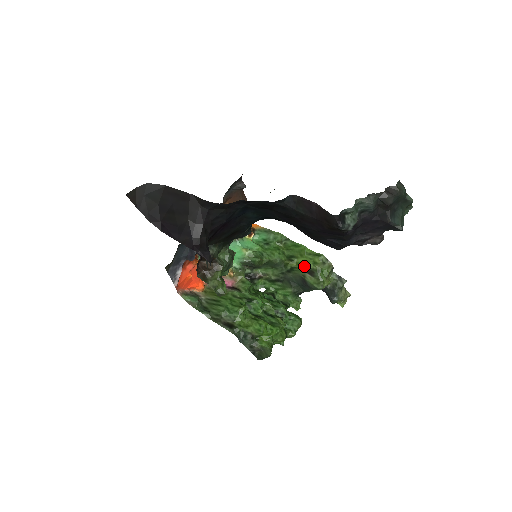
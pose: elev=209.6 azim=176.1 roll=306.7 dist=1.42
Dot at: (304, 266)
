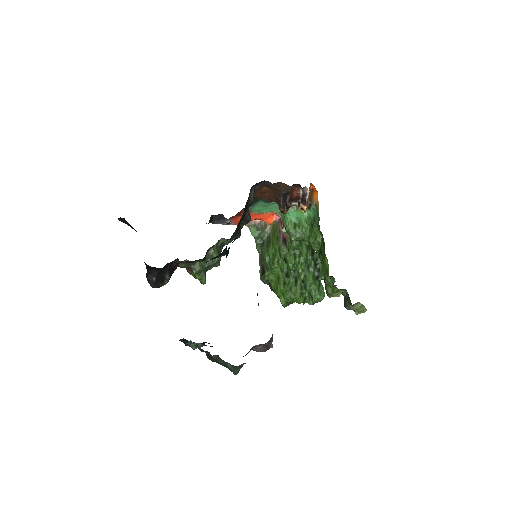
Dot at: occluded
